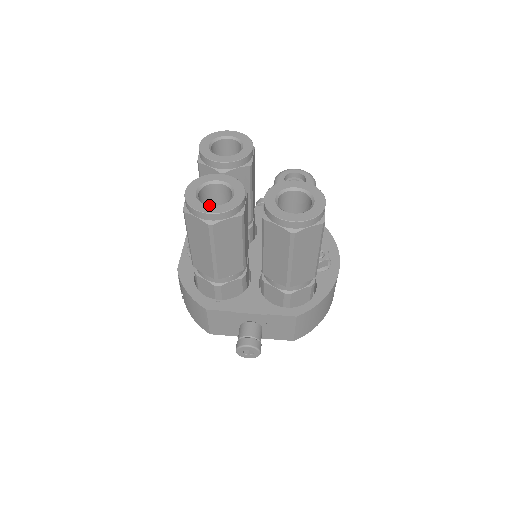
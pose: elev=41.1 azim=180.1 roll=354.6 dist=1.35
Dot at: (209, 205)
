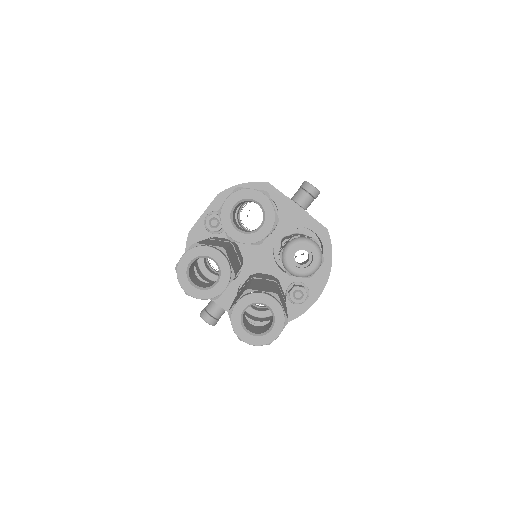
Dot at: (191, 284)
